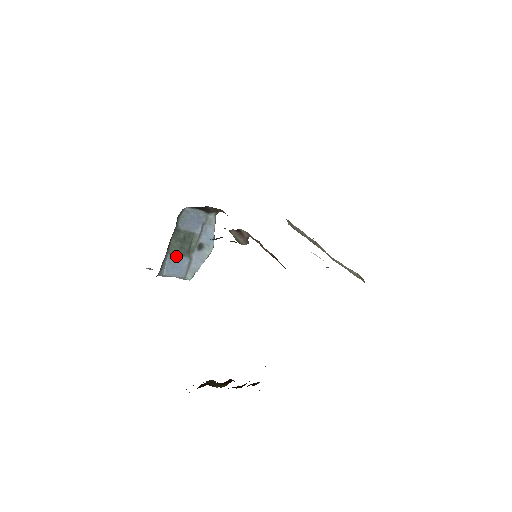
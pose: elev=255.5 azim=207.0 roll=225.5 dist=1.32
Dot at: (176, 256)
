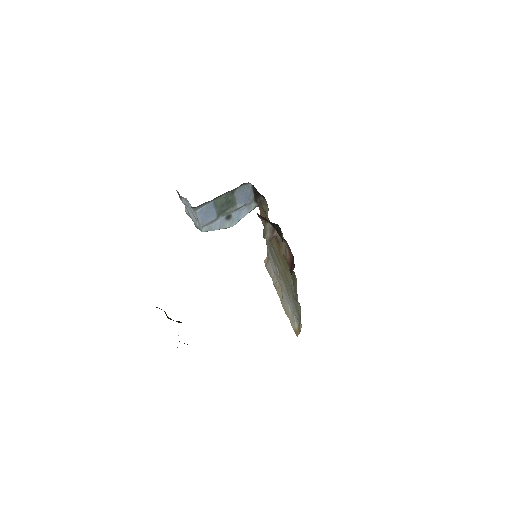
Dot at: (214, 207)
